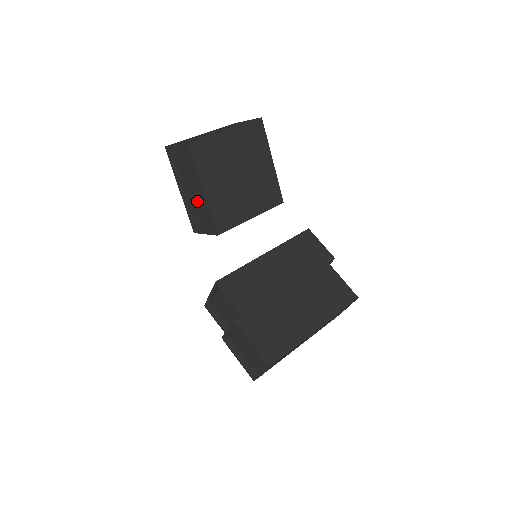
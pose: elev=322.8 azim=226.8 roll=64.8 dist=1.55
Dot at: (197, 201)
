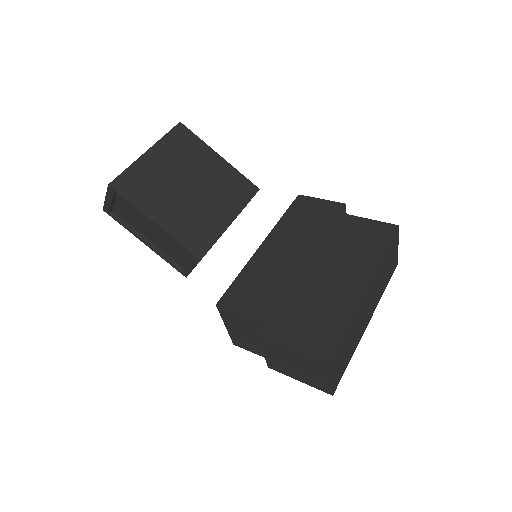
Dot at: (163, 241)
